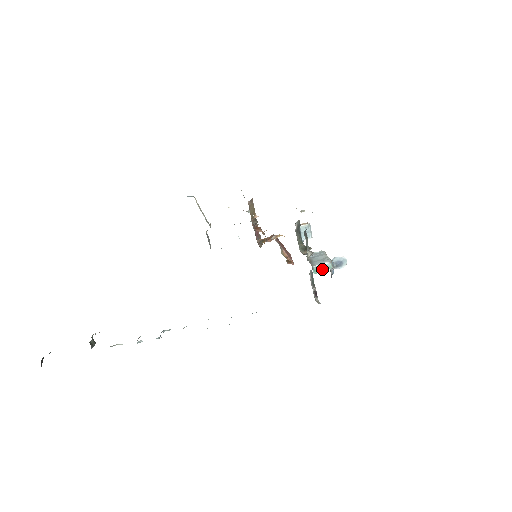
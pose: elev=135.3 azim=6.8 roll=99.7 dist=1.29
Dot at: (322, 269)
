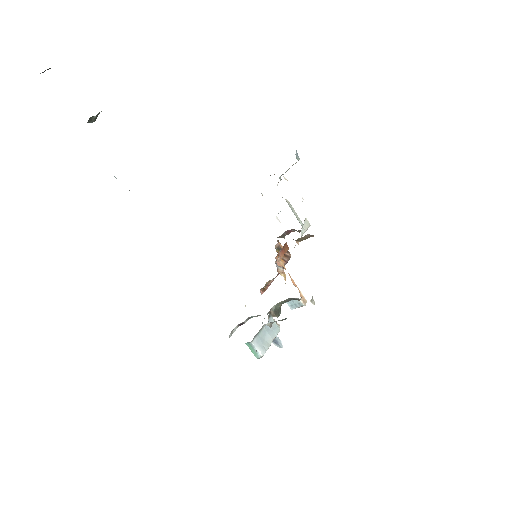
Dot at: (253, 350)
